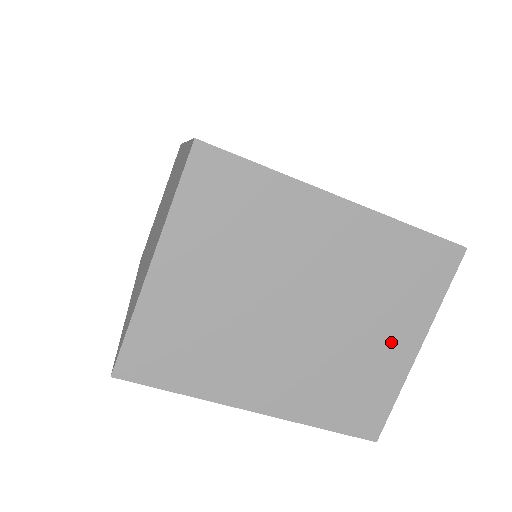
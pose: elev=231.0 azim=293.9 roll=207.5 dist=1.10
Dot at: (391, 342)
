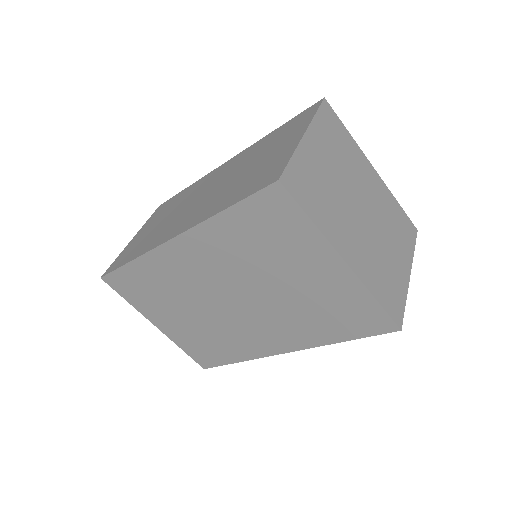
Dot at: (399, 261)
